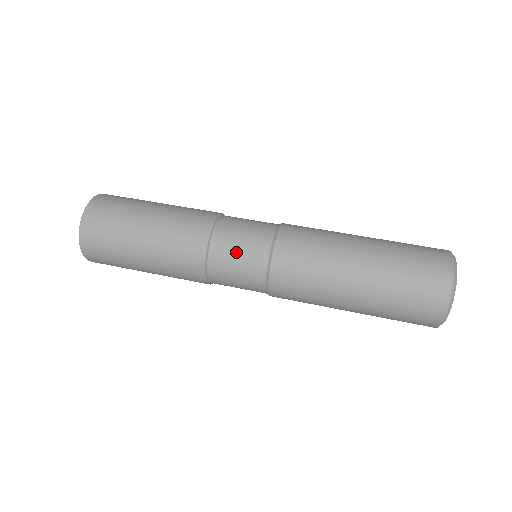
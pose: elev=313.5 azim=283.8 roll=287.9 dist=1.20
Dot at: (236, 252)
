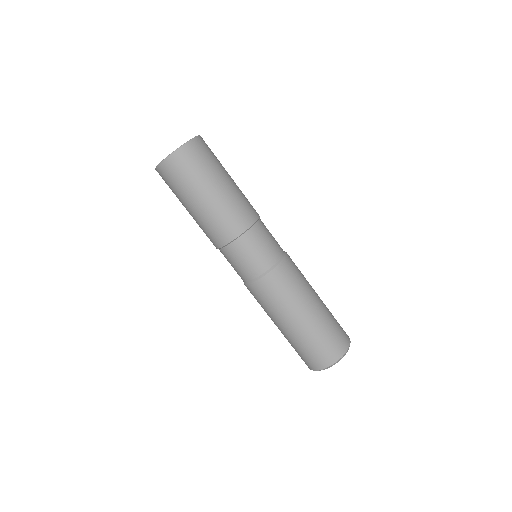
Dot at: (256, 250)
